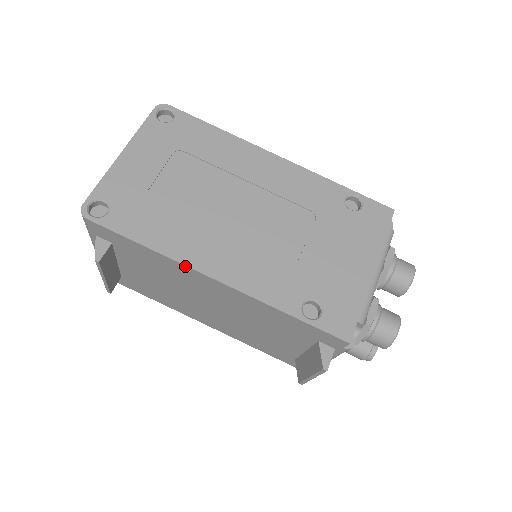
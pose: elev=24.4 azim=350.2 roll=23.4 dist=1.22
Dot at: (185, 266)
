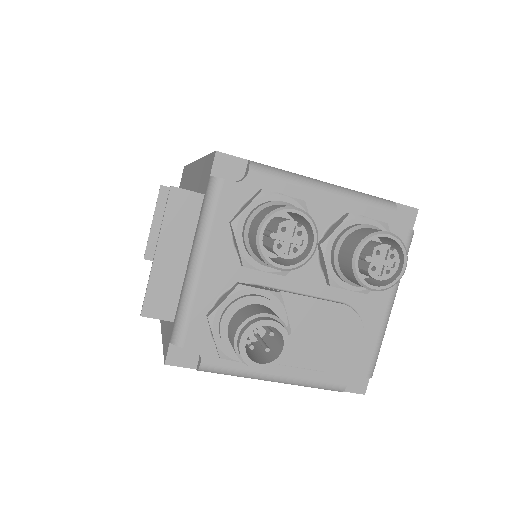
Dot at: occluded
